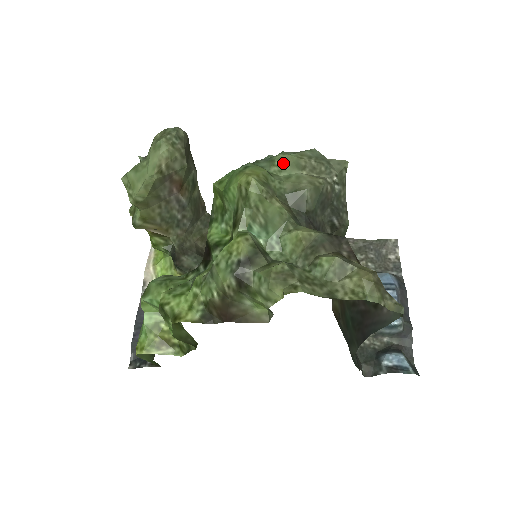
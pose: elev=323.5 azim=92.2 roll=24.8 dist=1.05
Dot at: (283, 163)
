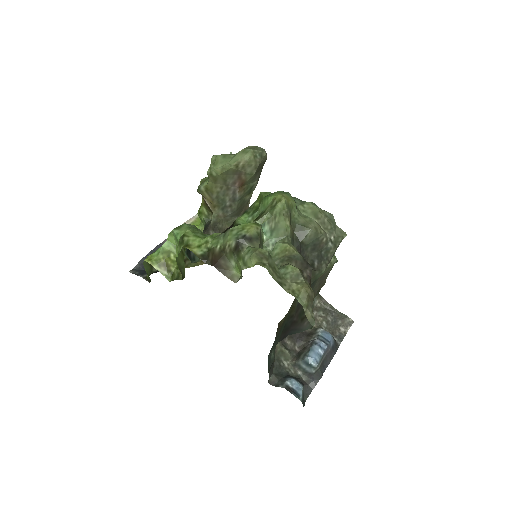
Dot at: (309, 208)
